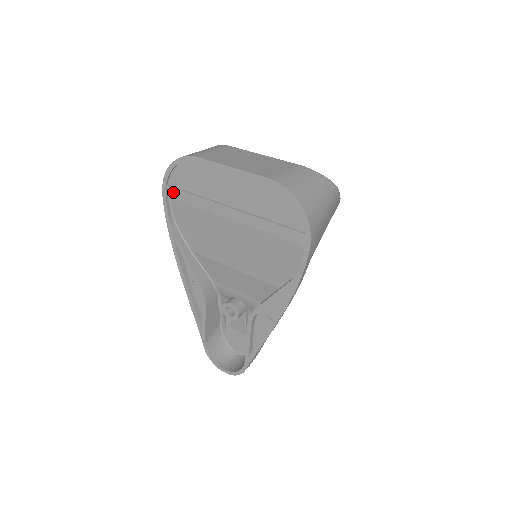
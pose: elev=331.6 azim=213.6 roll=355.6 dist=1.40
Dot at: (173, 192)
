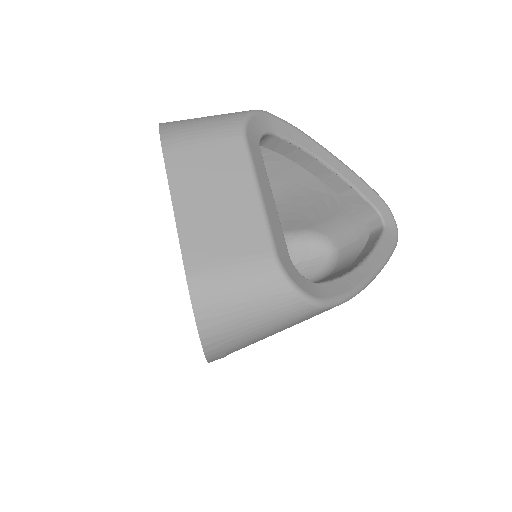
Dot at: occluded
